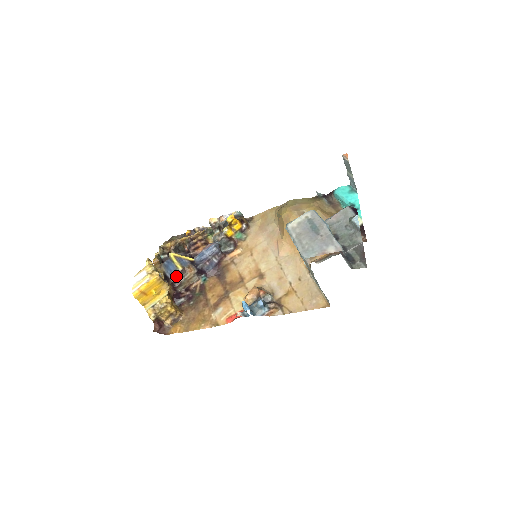
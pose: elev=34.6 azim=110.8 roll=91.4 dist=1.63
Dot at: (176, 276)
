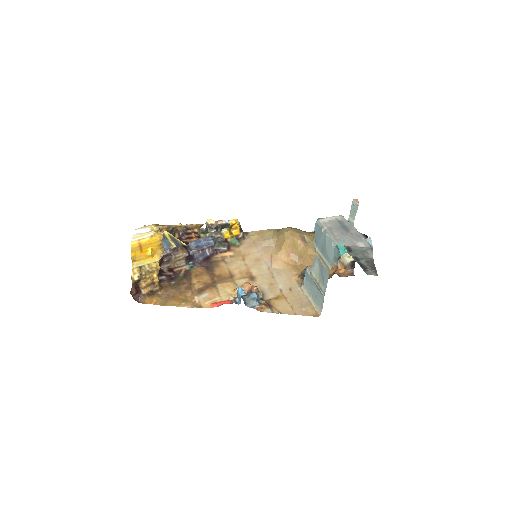
Dot at: (167, 252)
